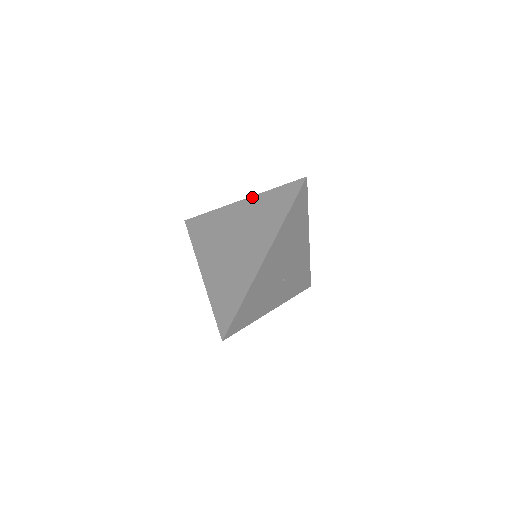
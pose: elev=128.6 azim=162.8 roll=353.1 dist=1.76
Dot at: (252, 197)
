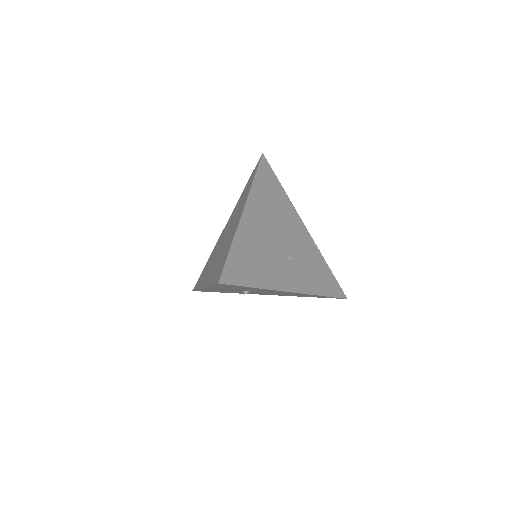
Dot at: (233, 210)
